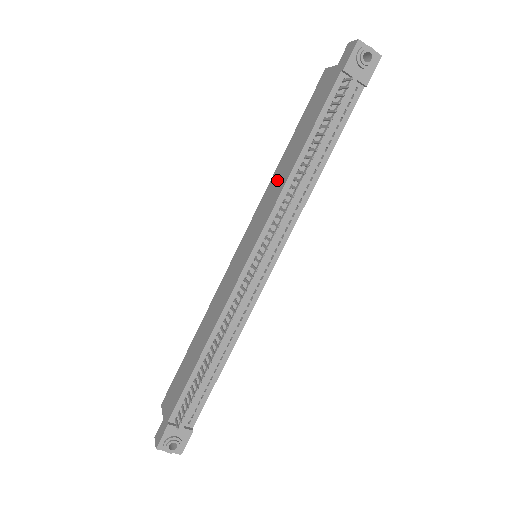
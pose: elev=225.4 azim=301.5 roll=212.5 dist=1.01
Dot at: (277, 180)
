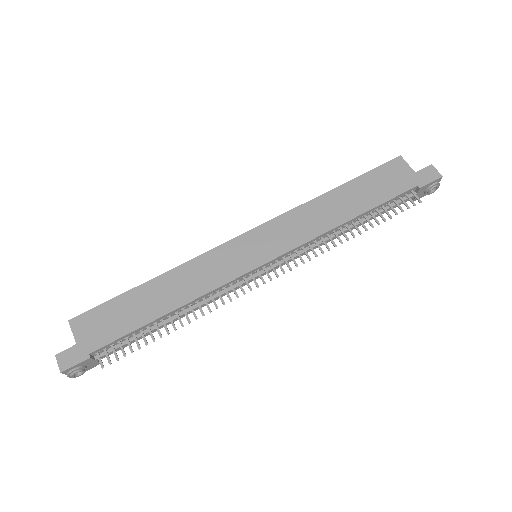
Dot at: (317, 214)
